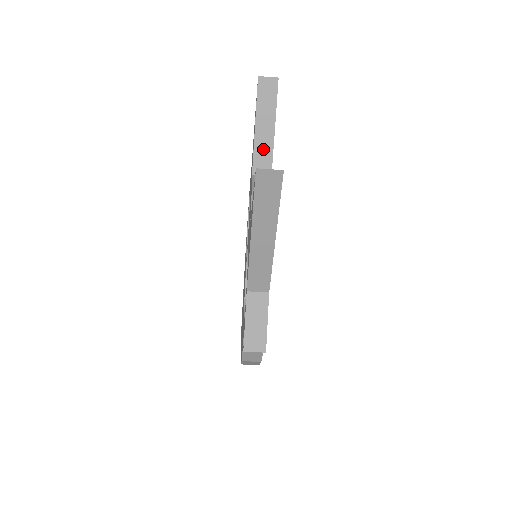
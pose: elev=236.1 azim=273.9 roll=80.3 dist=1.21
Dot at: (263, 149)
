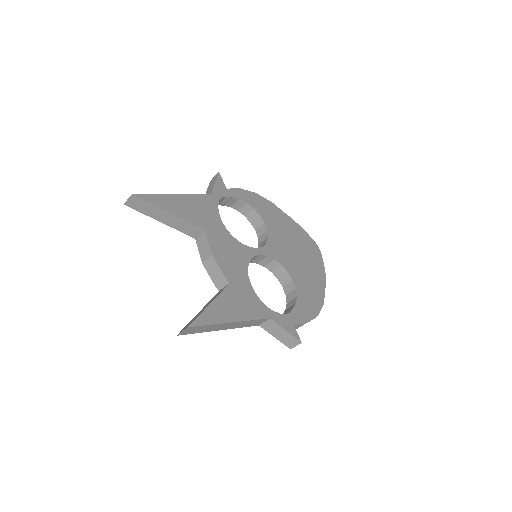
Dot at: (181, 225)
